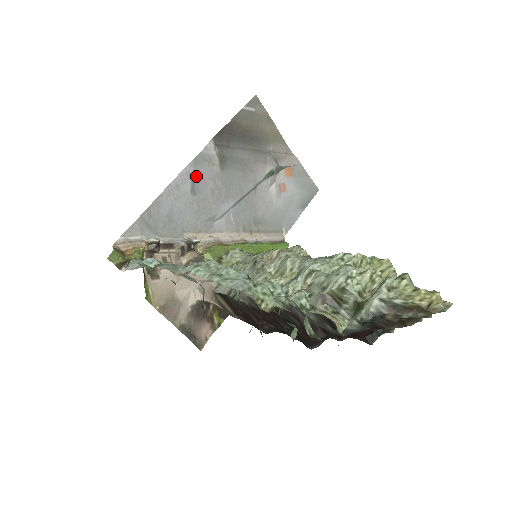
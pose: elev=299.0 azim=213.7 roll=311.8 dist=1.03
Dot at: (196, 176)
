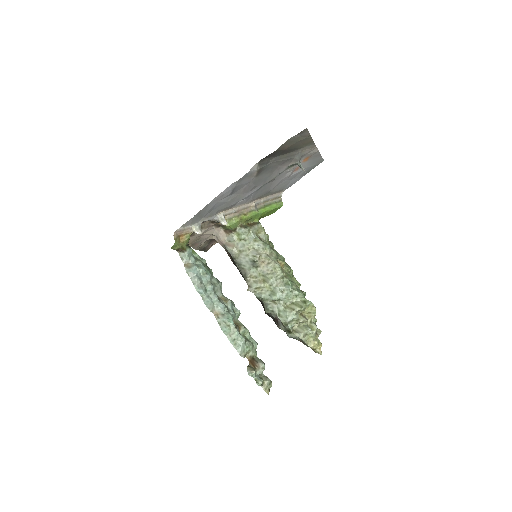
Dot at: (237, 186)
